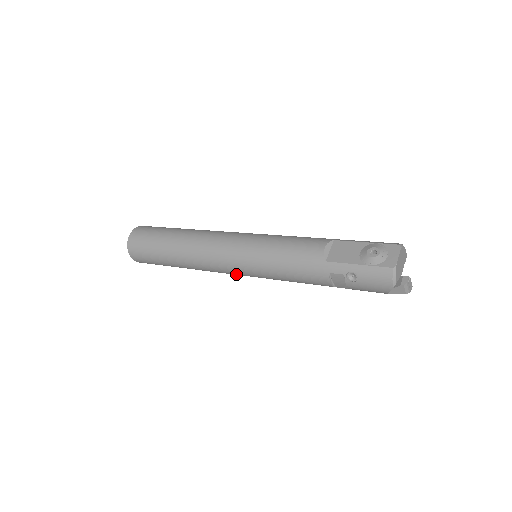
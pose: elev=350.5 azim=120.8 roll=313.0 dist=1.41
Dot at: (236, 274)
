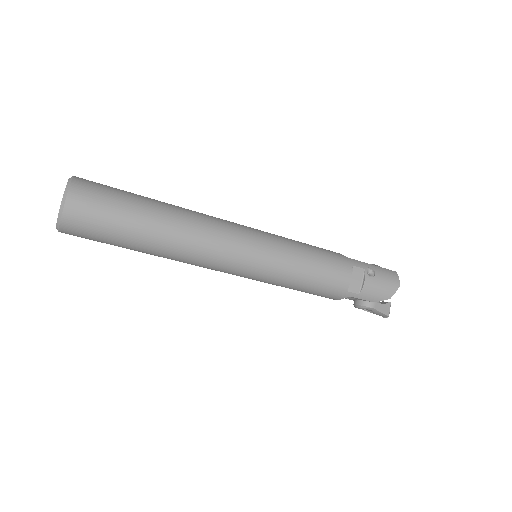
Dot at: (244, 258)
